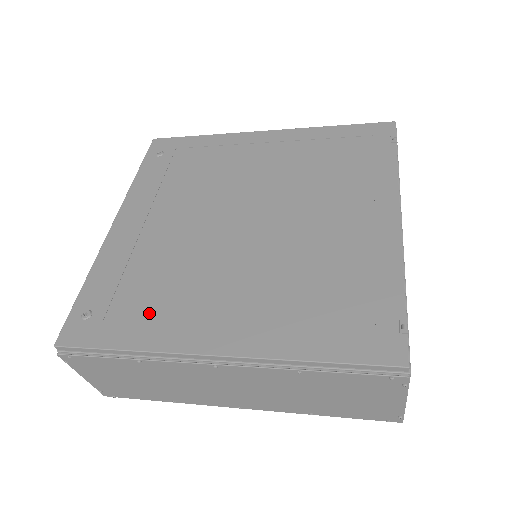
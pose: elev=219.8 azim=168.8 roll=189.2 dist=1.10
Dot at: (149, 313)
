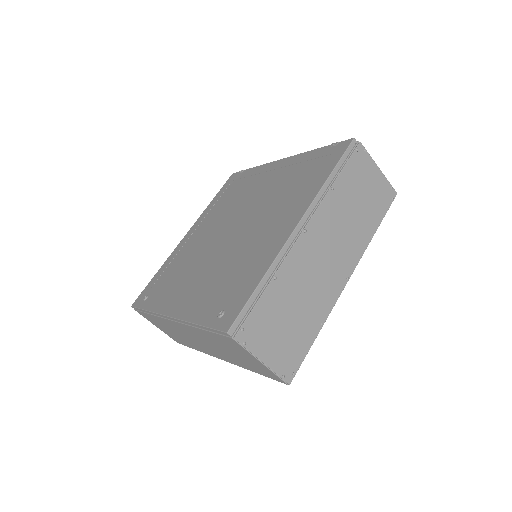
Dot at: (248, 271)
